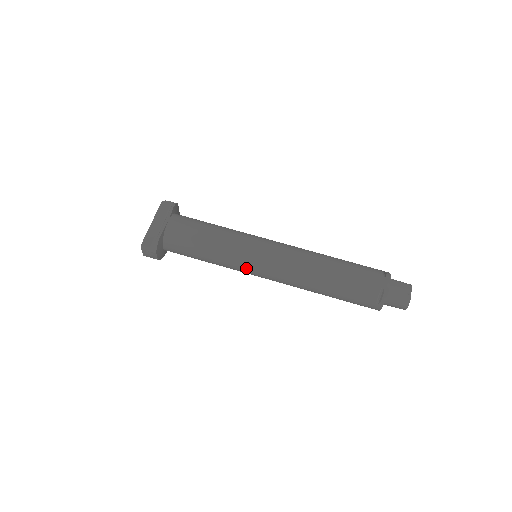
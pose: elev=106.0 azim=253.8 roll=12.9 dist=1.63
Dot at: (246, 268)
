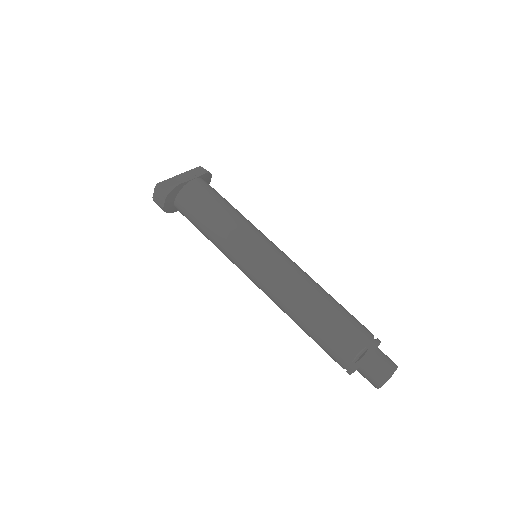
Dot at: (240, 257)
